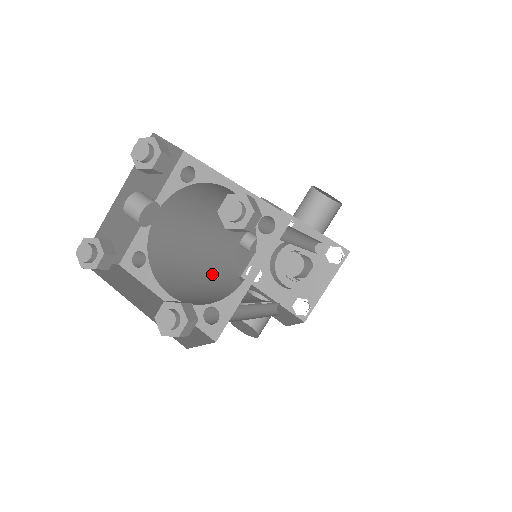
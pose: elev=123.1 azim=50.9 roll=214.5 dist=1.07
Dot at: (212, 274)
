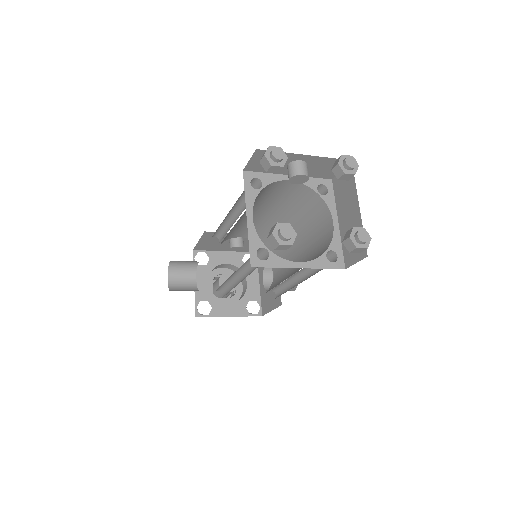
Dot at: occluded
